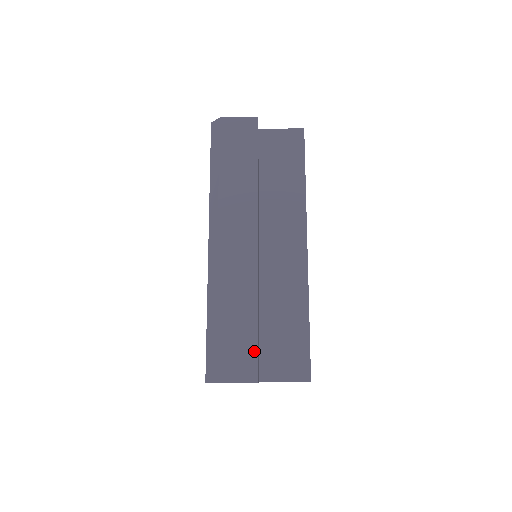
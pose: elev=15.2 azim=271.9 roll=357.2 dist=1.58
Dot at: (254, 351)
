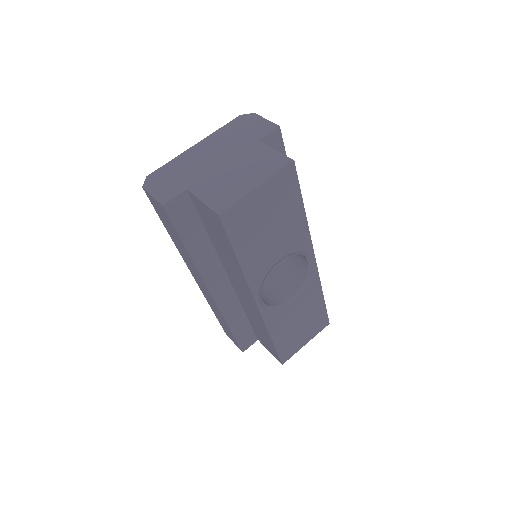
Dot at: (235, 340)
